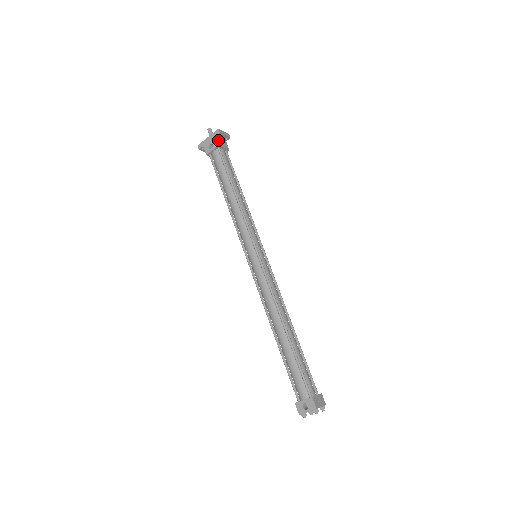
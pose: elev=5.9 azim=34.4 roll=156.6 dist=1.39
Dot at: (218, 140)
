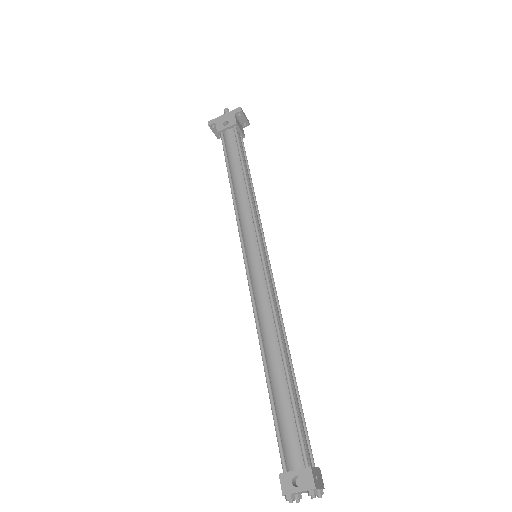
Dot at: (236, 119)
